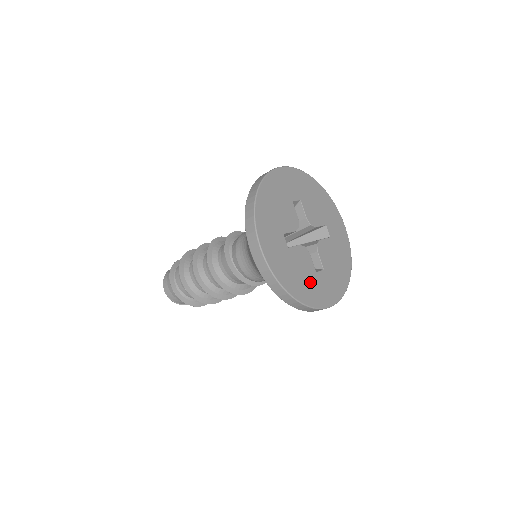
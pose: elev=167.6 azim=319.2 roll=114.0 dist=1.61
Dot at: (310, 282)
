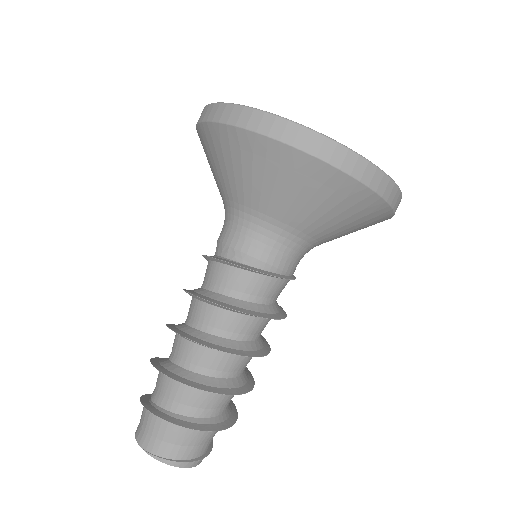
Dot at: occluded
